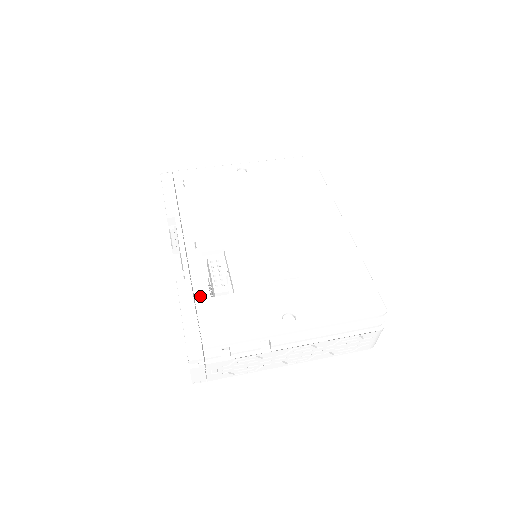
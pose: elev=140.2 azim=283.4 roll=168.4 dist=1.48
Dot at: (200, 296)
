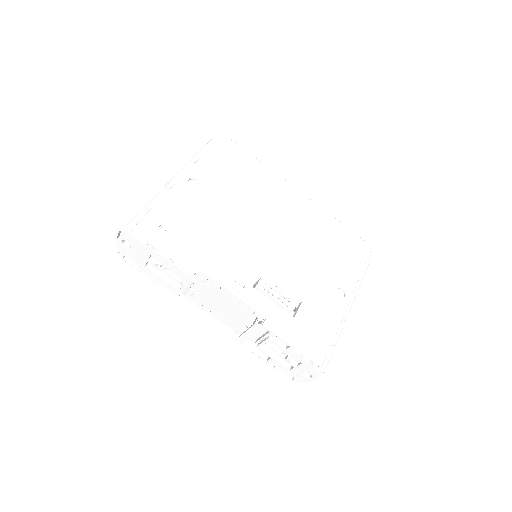
Dot at: (288, 322)
